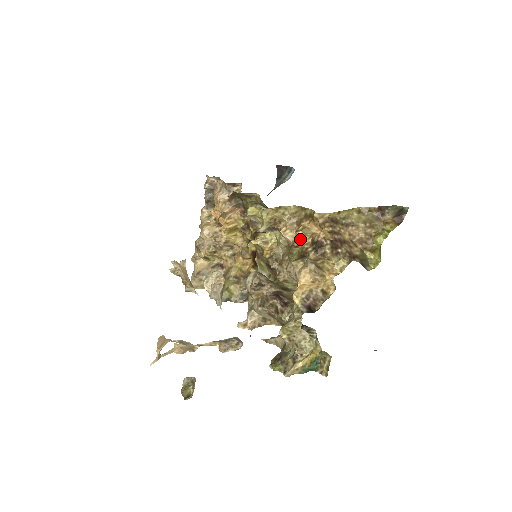
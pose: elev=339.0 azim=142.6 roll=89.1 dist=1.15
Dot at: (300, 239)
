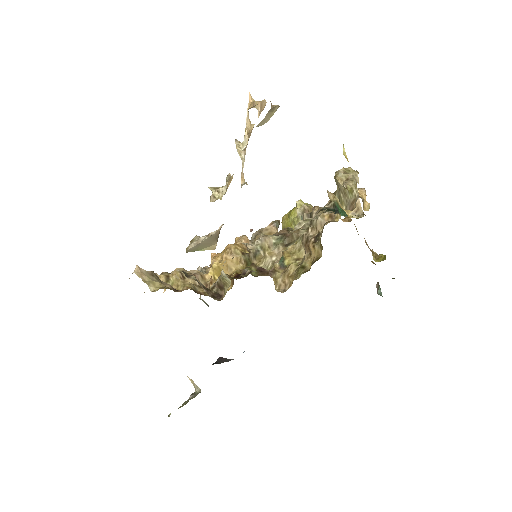
Dot at: occluded
